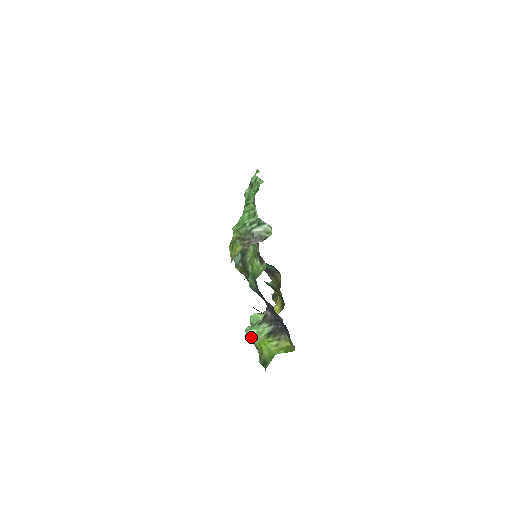
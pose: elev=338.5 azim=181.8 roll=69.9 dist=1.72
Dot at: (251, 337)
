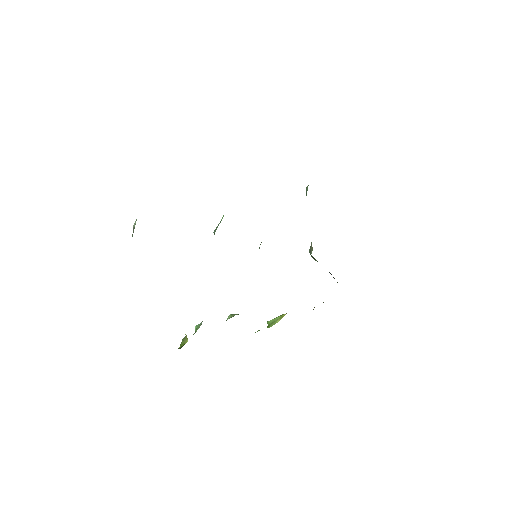
Dot at: occluded
